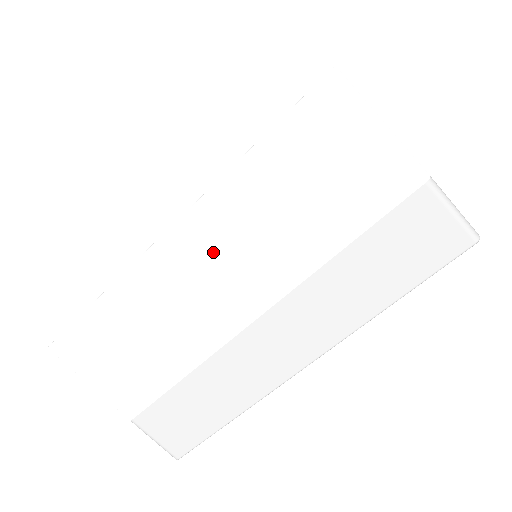
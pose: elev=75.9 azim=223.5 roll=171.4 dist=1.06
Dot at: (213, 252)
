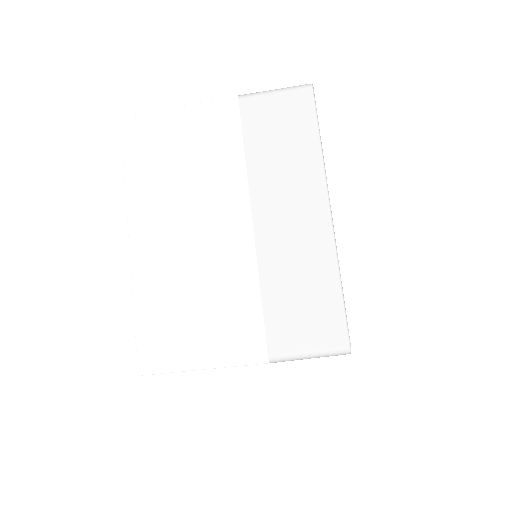
Dot at: occluded
